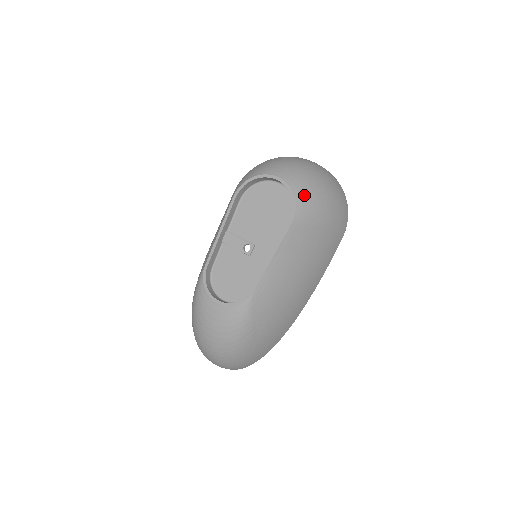
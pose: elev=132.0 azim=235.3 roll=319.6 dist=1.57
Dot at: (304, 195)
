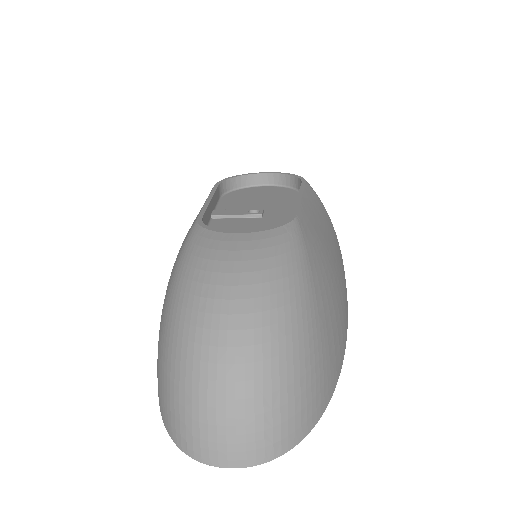
Dot at: occluded
